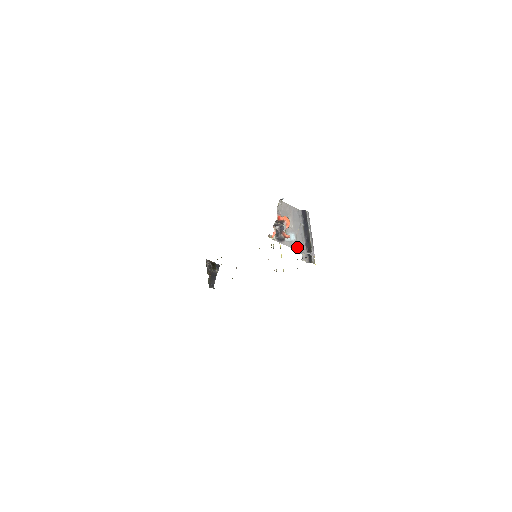
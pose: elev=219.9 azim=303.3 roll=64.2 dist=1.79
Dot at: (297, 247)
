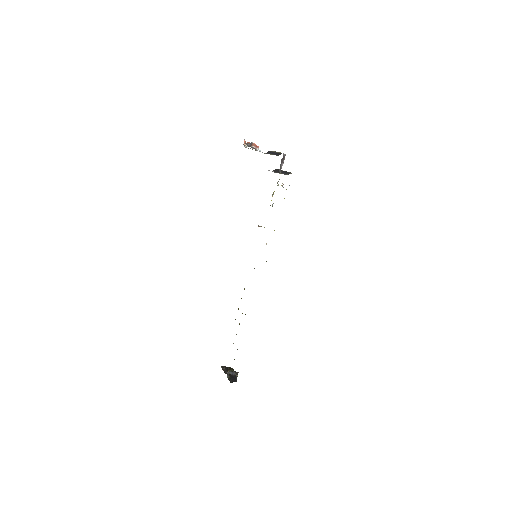
Dot at: occluded
